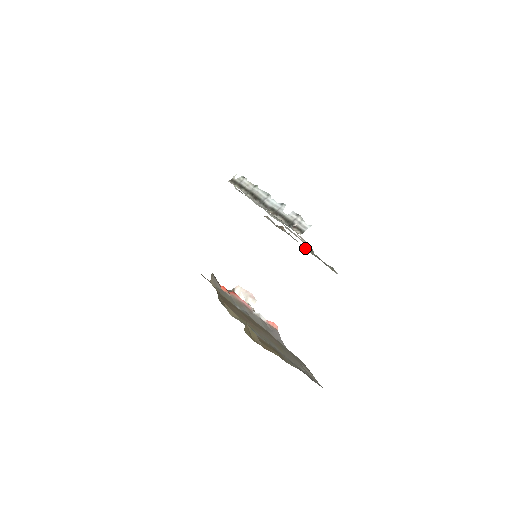
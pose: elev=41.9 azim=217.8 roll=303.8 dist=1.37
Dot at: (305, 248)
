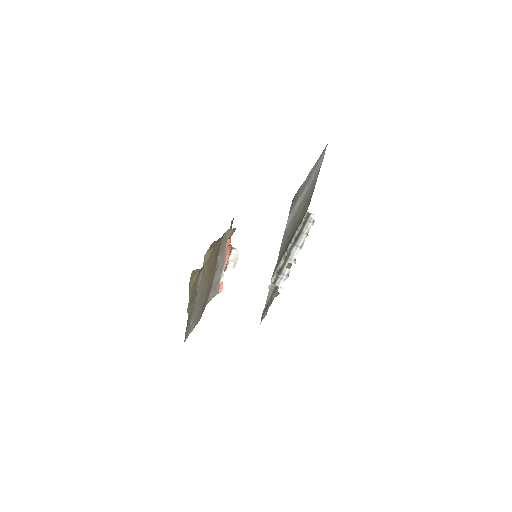
Dot at: (277, 289)
